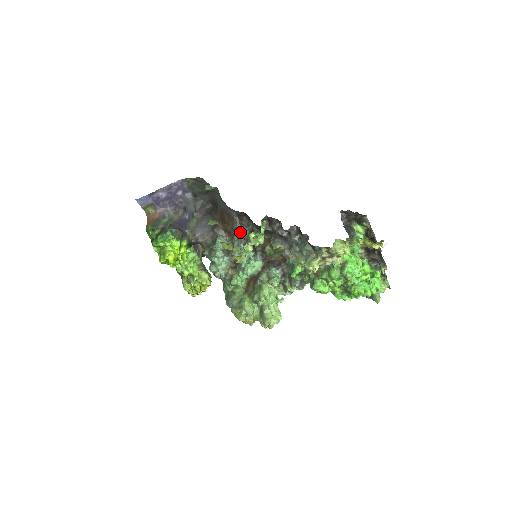
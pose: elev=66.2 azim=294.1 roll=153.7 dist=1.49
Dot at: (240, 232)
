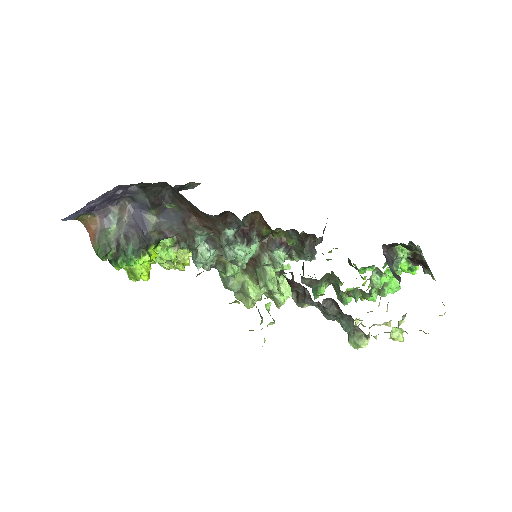
Dot at: (227, 232)
